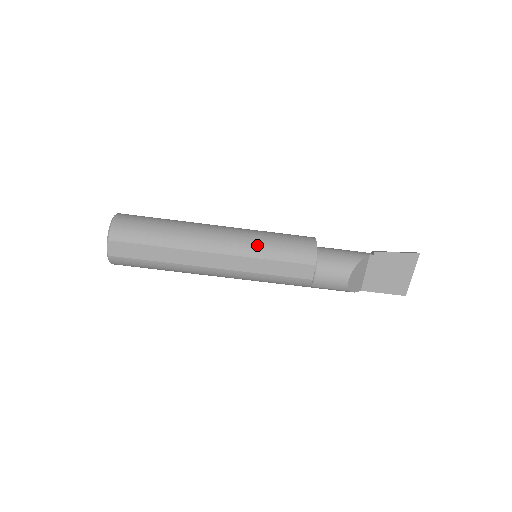
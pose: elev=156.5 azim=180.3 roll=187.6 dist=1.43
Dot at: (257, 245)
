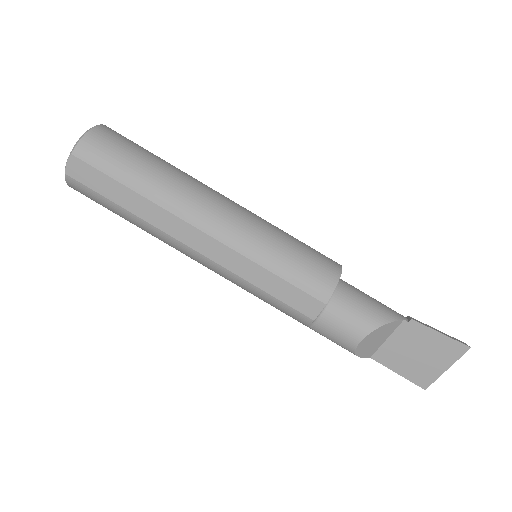
Dot at: (261, 244)
